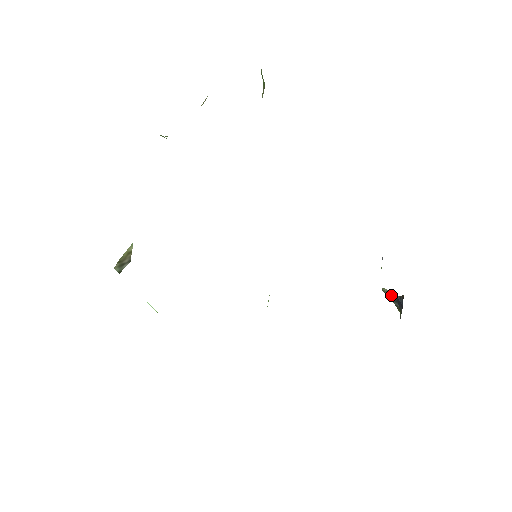
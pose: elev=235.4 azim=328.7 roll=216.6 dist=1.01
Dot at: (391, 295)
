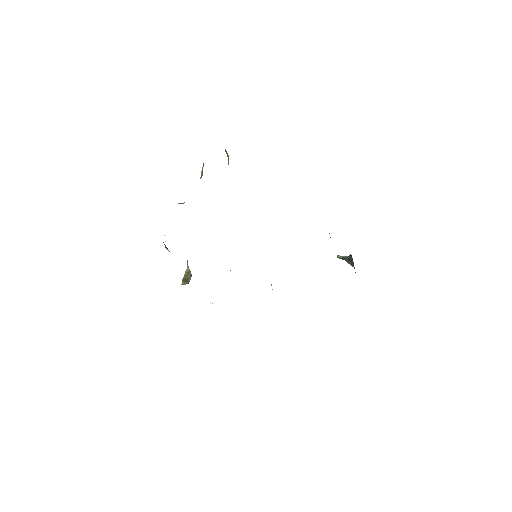
Dot at: (344, 258)
